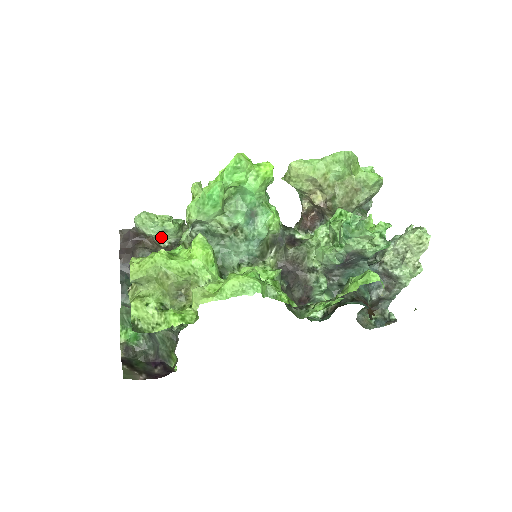
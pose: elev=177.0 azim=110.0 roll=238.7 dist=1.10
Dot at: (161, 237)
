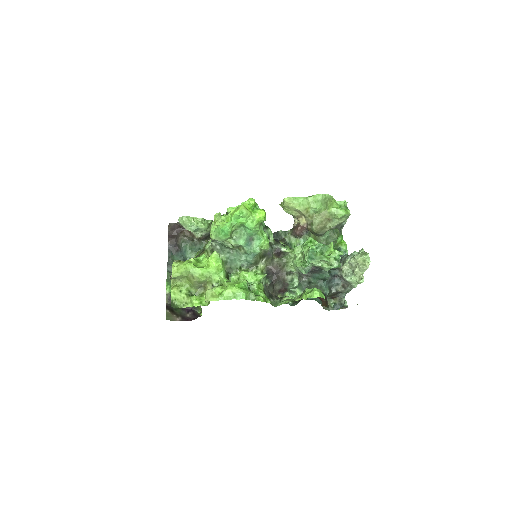
Dot at: (196, 232)
